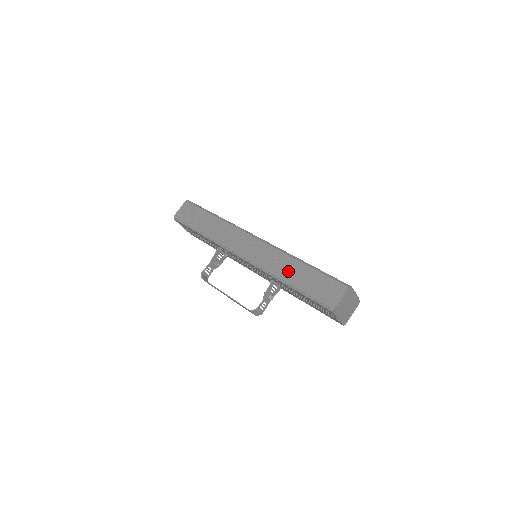
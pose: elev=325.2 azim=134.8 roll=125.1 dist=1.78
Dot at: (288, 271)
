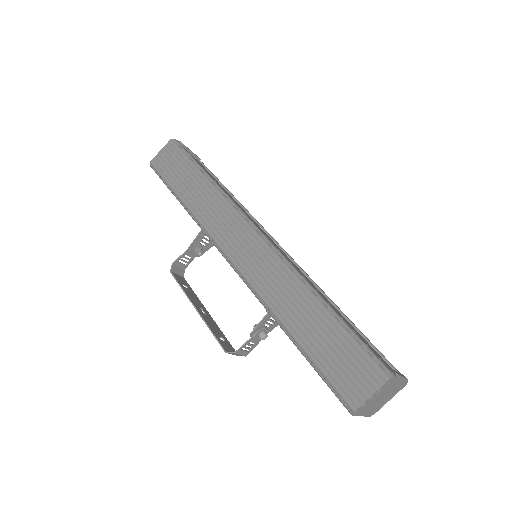
Dot at: (293, 311)
